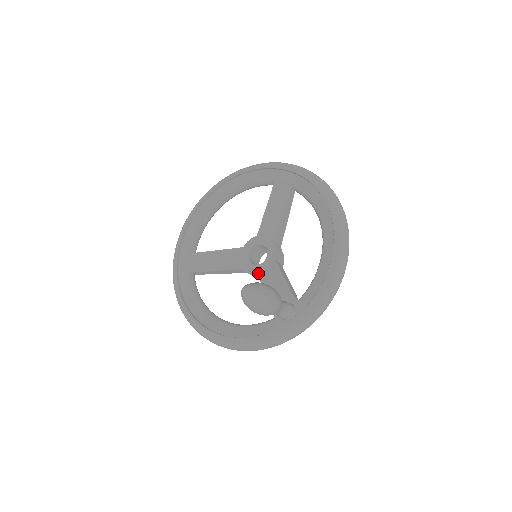
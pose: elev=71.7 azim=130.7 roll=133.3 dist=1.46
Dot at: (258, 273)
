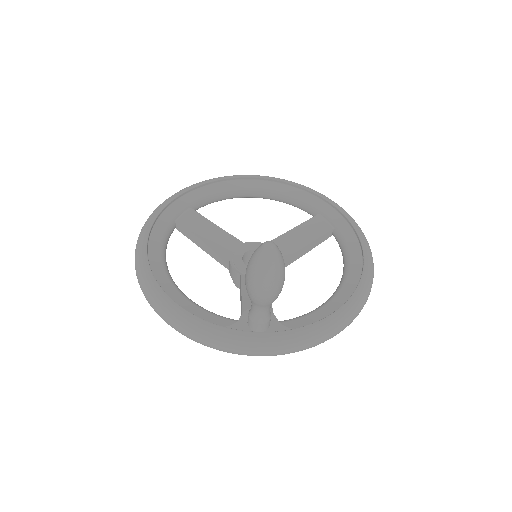
Dot at: (243, 274)
